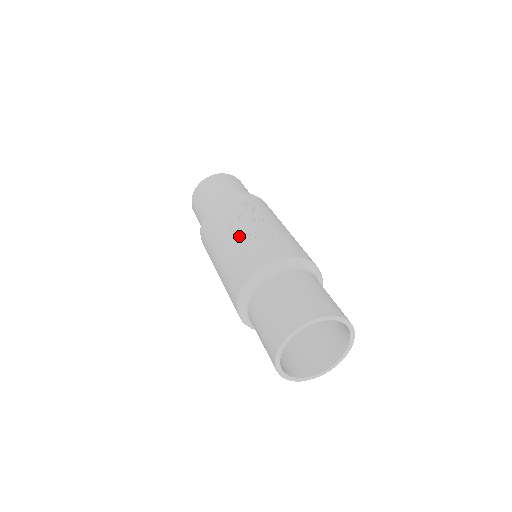
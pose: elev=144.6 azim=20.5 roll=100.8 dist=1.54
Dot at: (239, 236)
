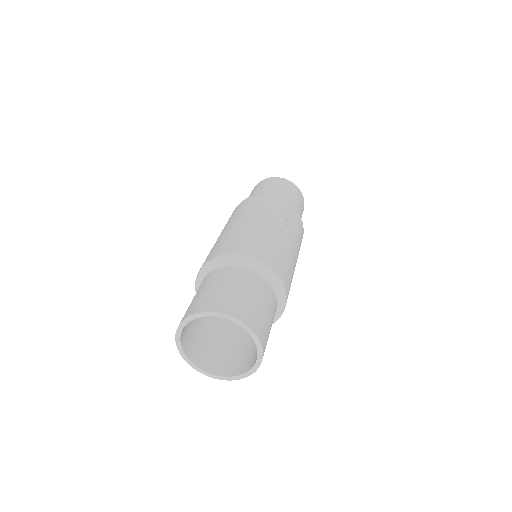
Dot at: (261, 226)
